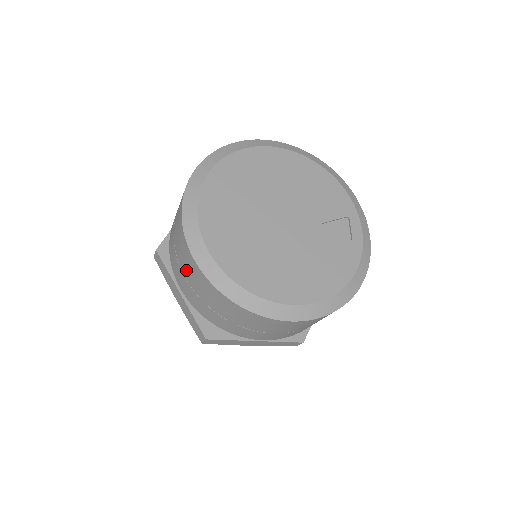
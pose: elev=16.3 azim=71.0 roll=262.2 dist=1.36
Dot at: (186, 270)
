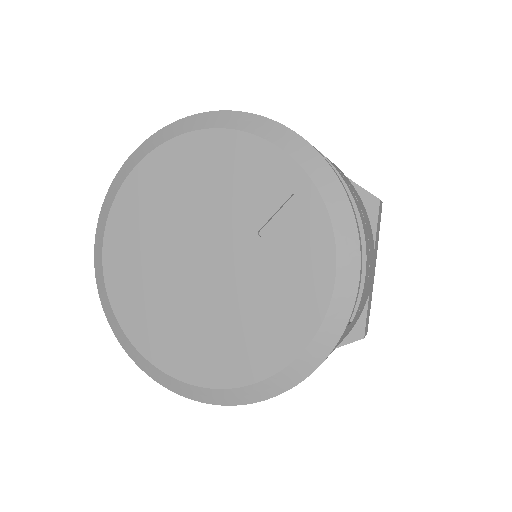
Dot at: occluded
